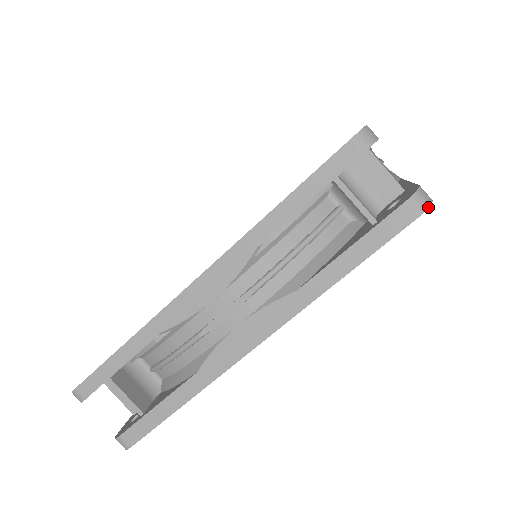
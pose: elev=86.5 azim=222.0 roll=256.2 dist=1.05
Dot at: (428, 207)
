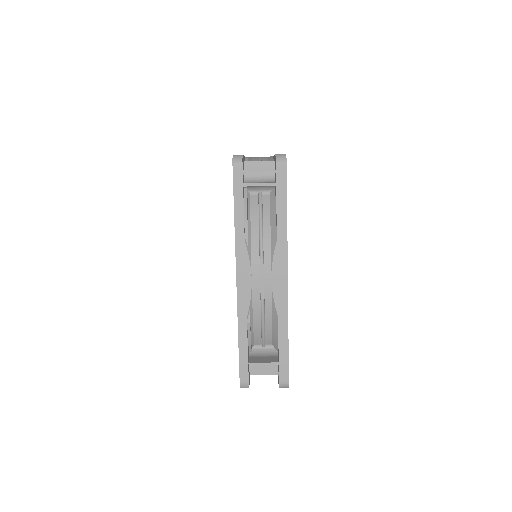
Dot at: (288, 387)
